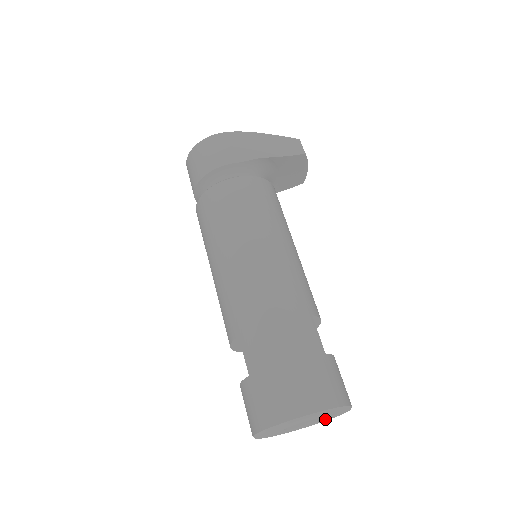
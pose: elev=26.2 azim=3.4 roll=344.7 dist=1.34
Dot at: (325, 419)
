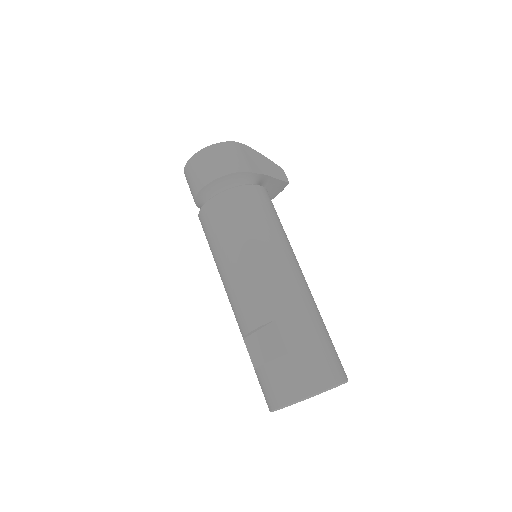
Dot at: occluded
